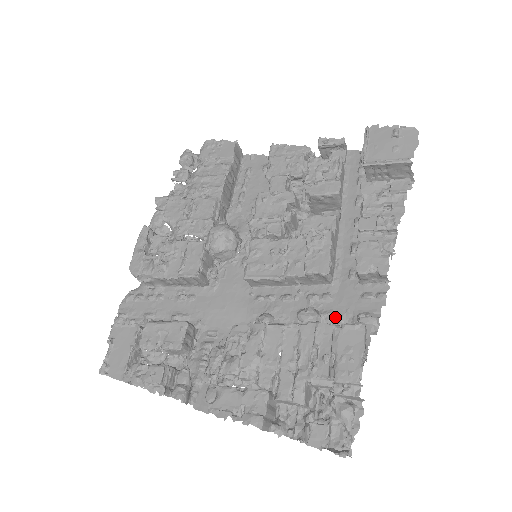
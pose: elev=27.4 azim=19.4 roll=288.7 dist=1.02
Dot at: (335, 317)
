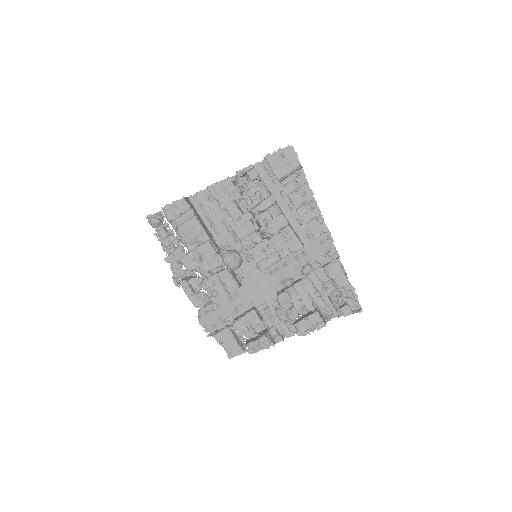
Dot at: (316, 260)
